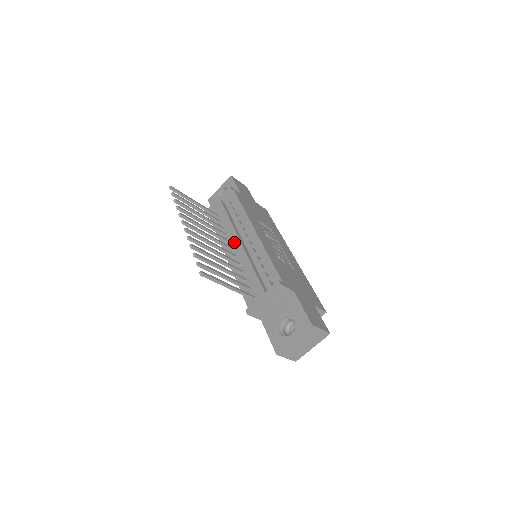
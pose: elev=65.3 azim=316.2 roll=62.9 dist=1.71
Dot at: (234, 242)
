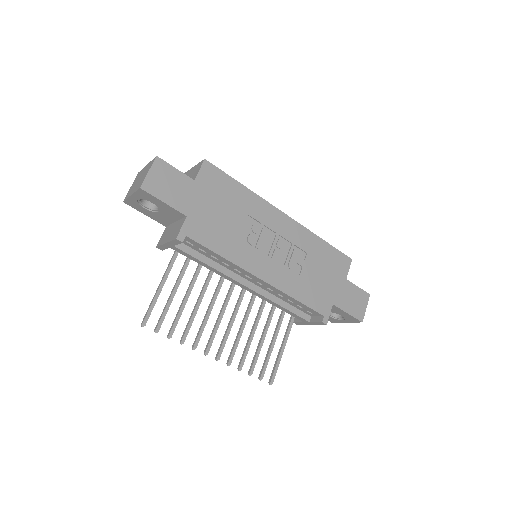
Dot at: occluded
